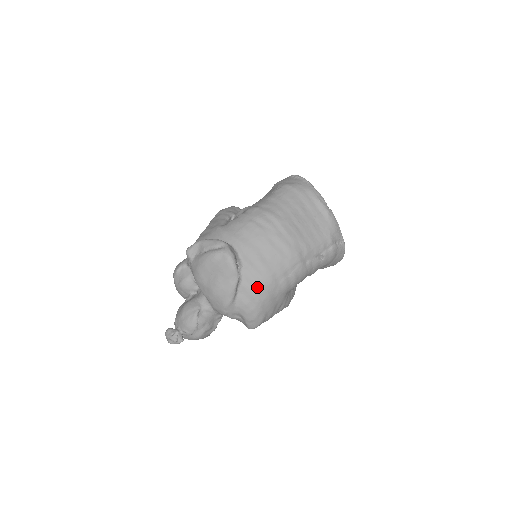
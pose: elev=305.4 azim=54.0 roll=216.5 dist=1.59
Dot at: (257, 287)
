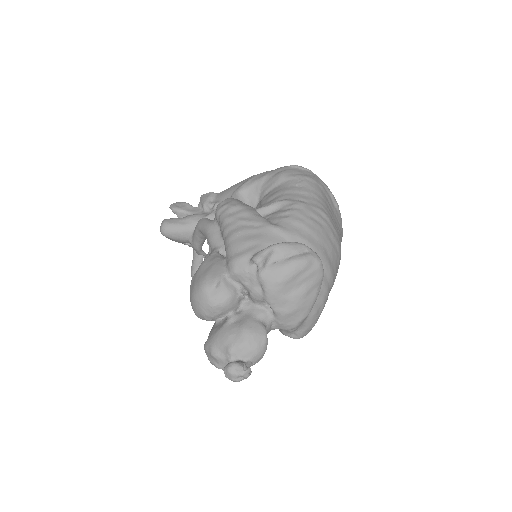
Dot at: (326, 291)
